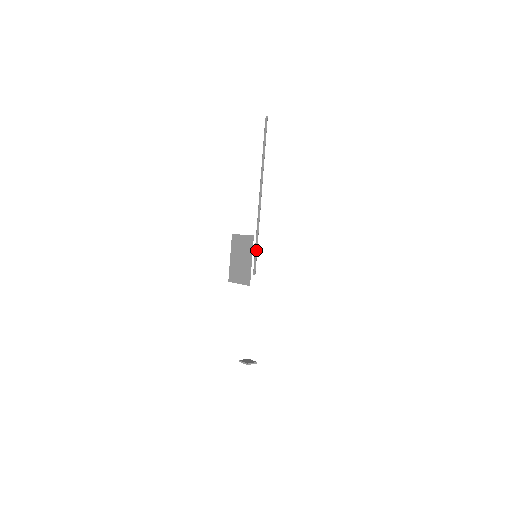
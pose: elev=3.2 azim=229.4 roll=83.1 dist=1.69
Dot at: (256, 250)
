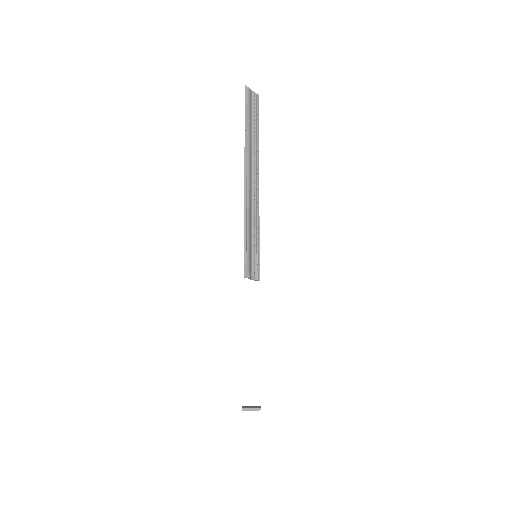
Dot at: occluded
